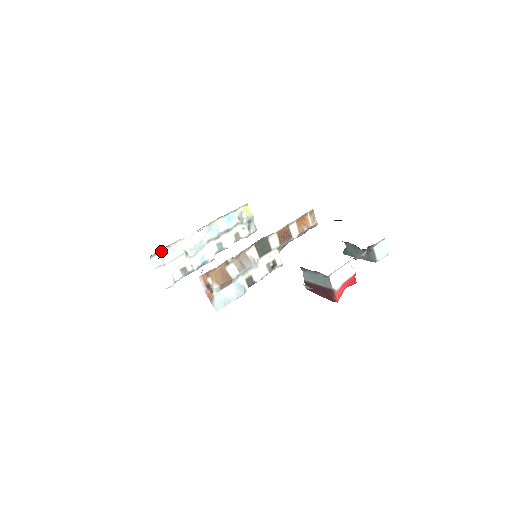
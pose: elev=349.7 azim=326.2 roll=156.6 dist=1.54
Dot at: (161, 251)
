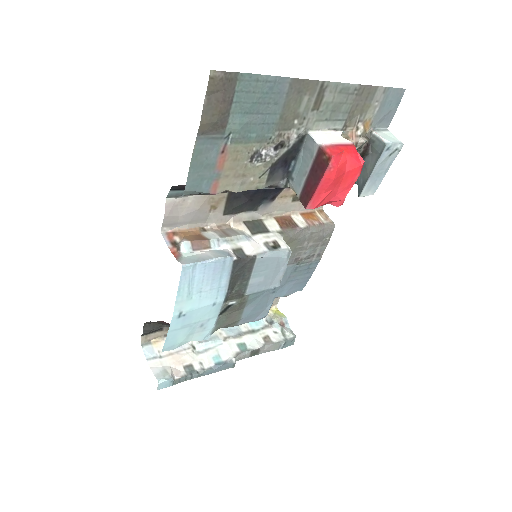
Dot at: (159, 341)
